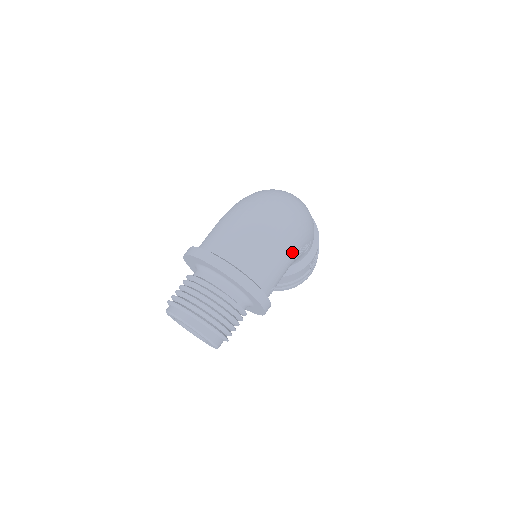
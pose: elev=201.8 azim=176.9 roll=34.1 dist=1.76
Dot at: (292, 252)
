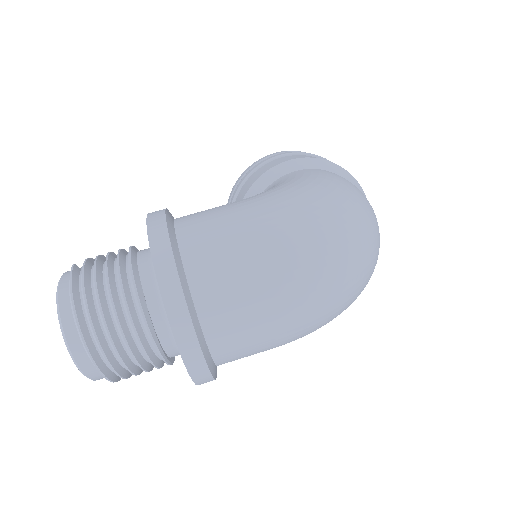
Dot at: occluded
